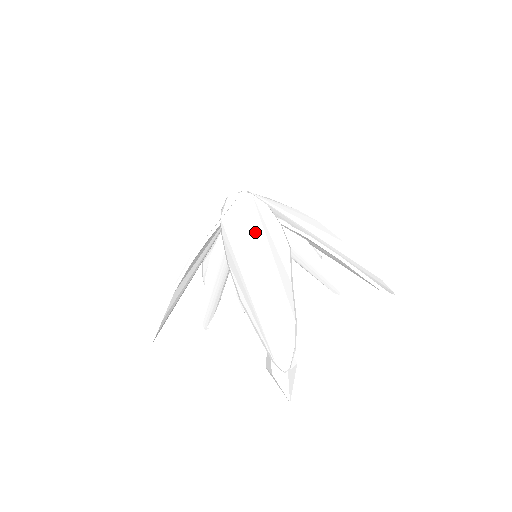
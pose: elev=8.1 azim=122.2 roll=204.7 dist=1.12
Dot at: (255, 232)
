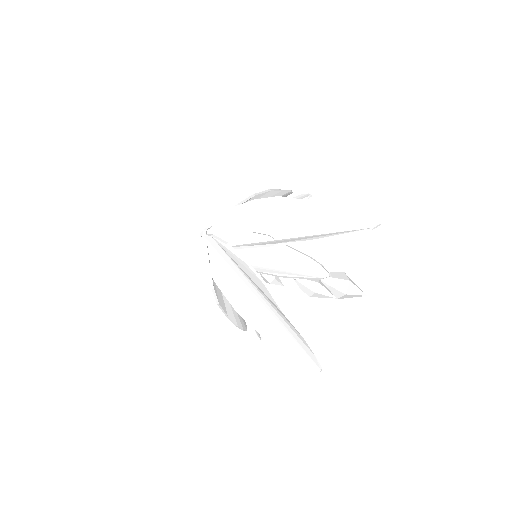
Dot at: (236, 271)
